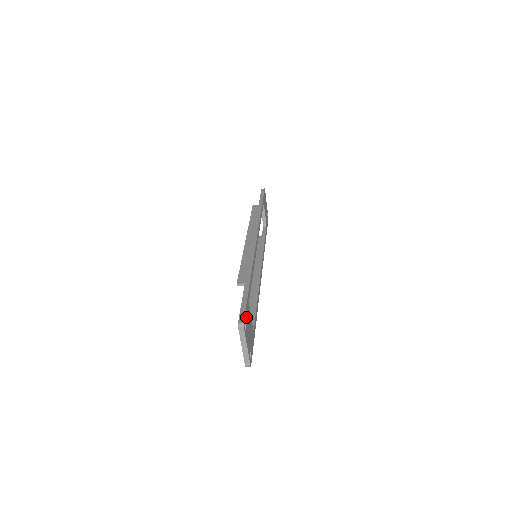
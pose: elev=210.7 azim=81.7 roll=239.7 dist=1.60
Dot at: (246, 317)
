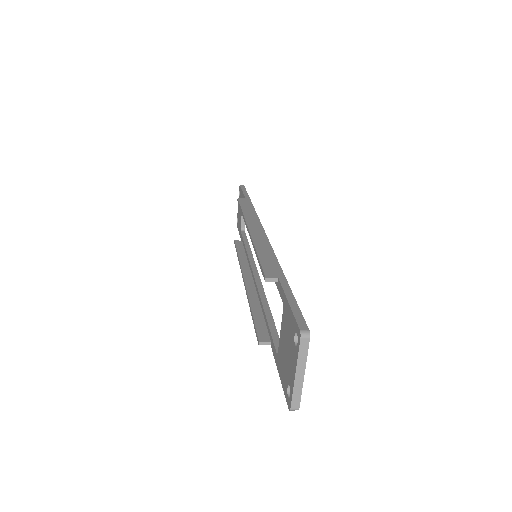
Dot at: occluded
